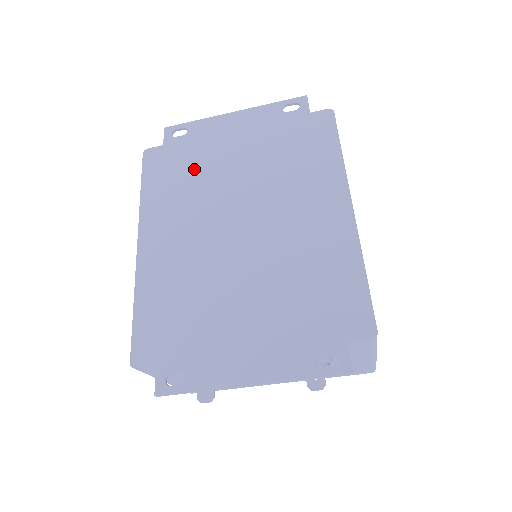
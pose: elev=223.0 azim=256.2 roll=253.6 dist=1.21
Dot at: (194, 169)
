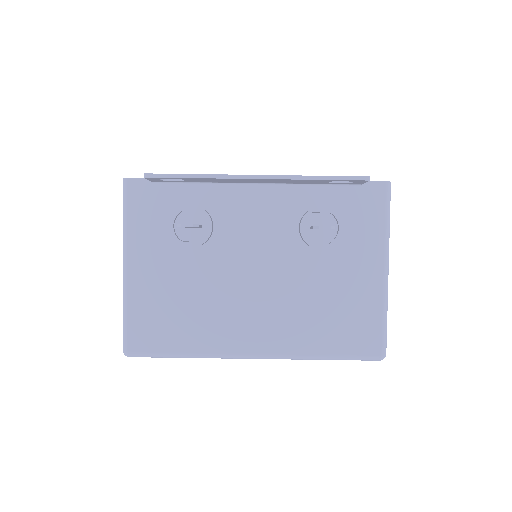
Dot at: occluded
